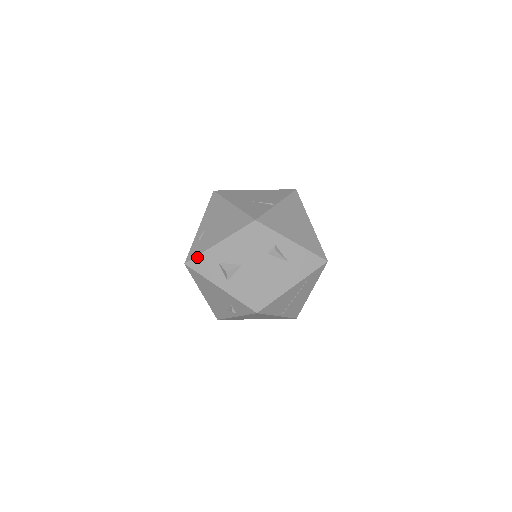
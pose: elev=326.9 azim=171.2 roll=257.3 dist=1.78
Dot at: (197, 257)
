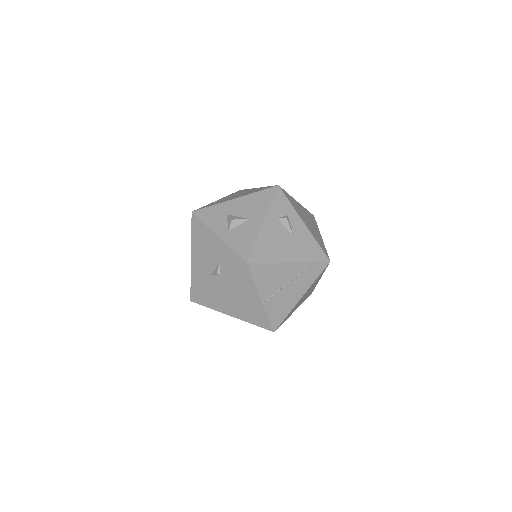
Dot at: (207, 208)
